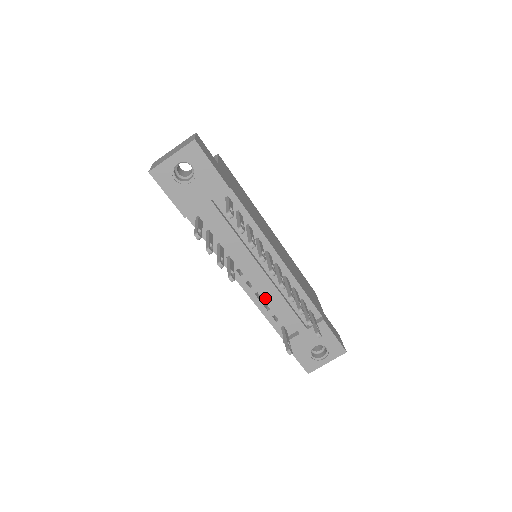
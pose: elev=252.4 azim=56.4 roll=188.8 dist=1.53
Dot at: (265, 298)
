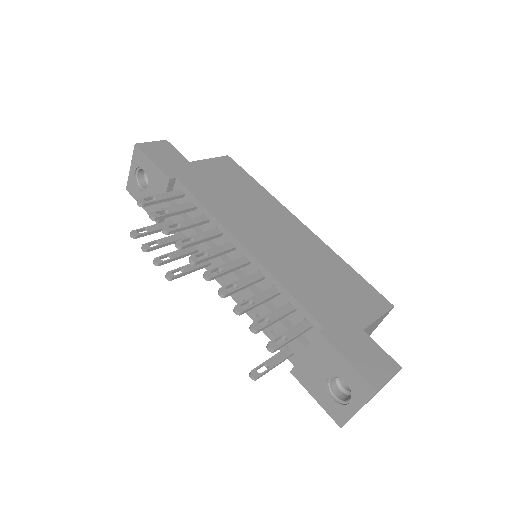
Dot at: occluded
